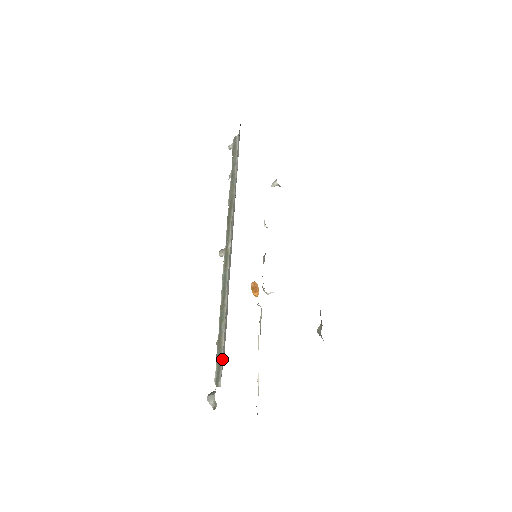
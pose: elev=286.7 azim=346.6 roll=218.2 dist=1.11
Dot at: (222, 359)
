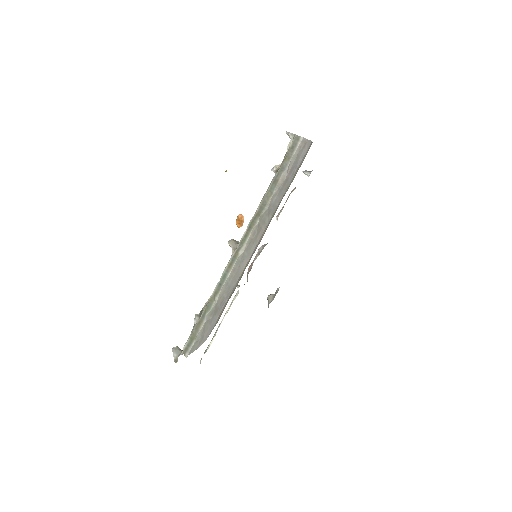
Dot at: (195, 340)
